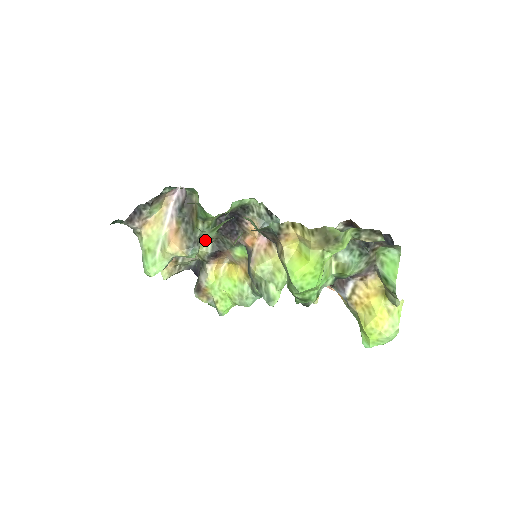
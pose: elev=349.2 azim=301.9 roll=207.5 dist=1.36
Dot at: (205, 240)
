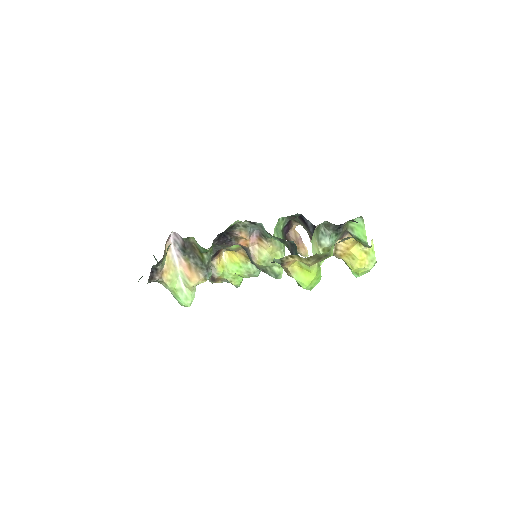
Dot at: occluded
